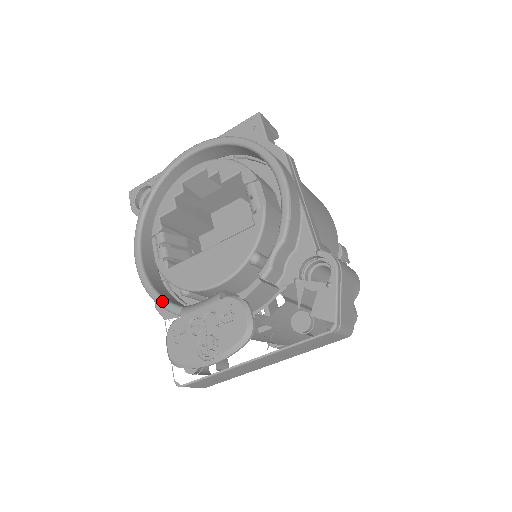
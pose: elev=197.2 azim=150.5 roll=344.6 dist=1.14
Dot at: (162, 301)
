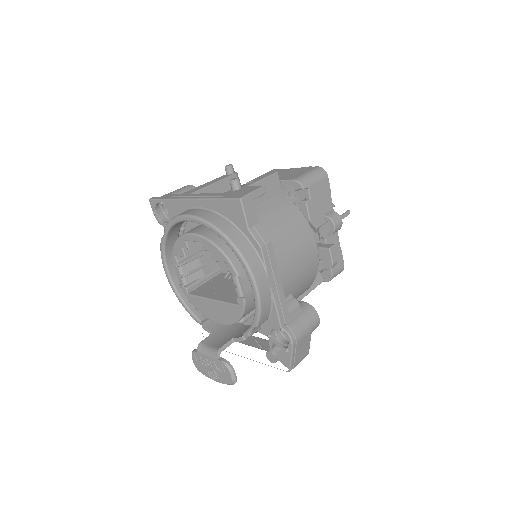
Dot at: (188, 311)
